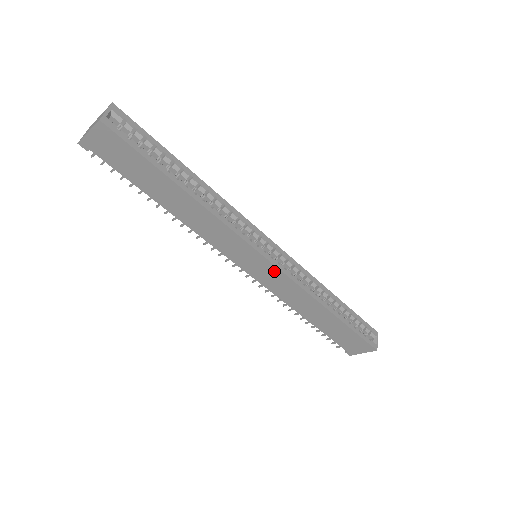
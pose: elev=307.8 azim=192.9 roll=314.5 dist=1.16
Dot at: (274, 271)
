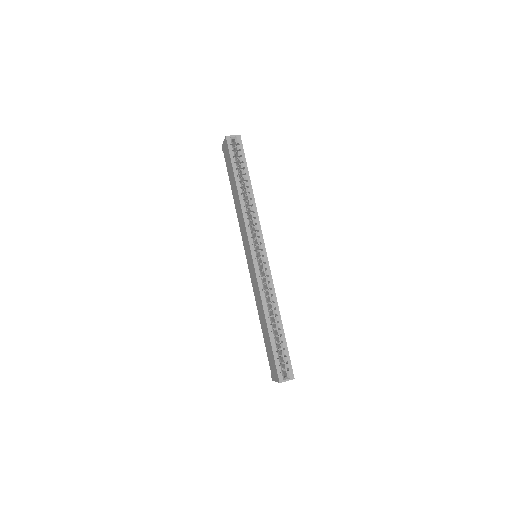
Dot at: (253, 267)
